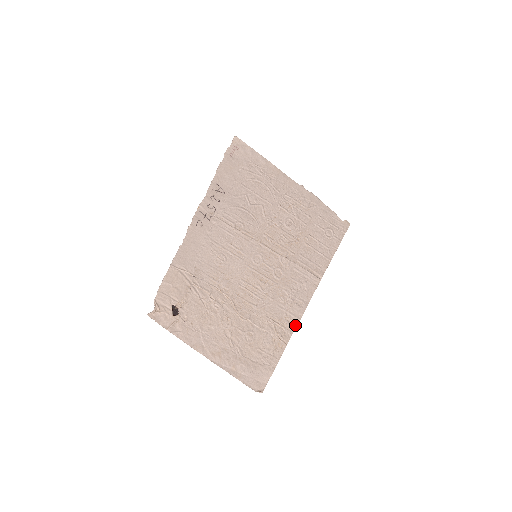
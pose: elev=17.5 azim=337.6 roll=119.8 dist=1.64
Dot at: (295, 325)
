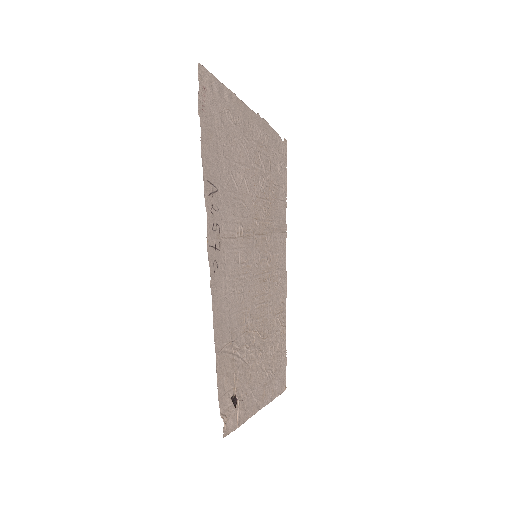
Dot at: (285, 301)
